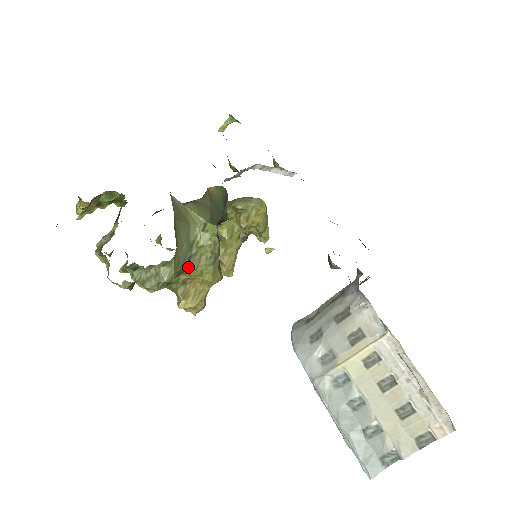
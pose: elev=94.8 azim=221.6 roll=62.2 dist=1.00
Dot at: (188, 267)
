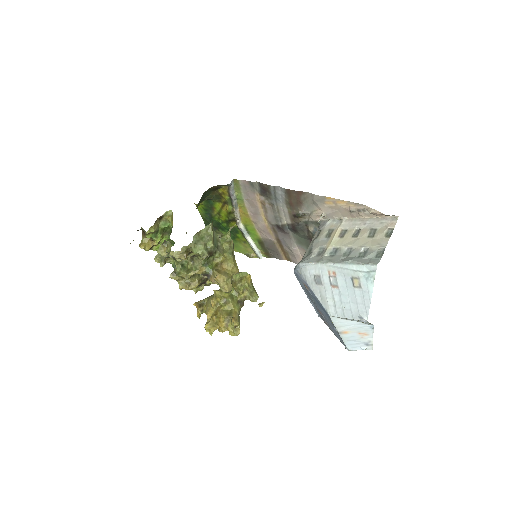
Dot at: (218, 252)
